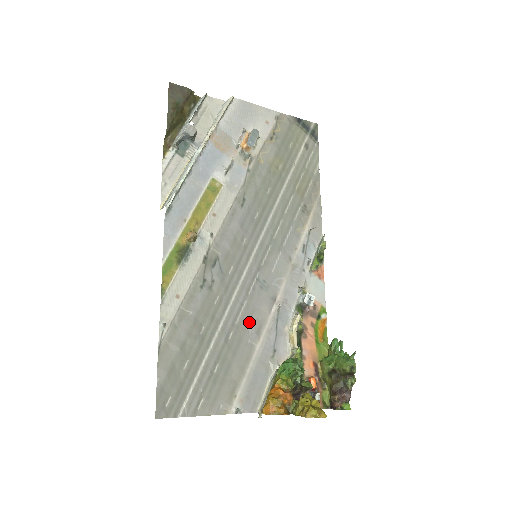
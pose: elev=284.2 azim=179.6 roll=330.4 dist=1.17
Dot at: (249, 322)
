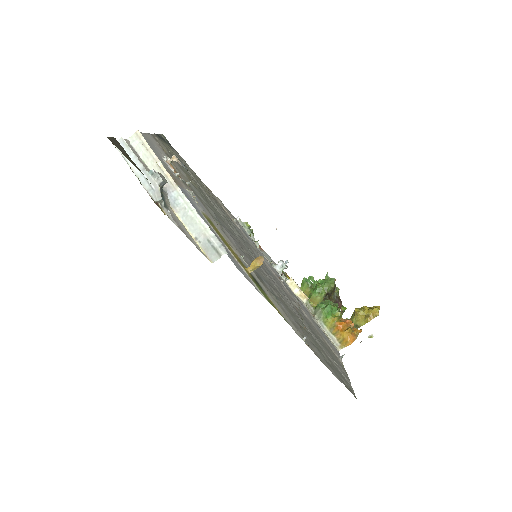
Dot at: (293, 303)
